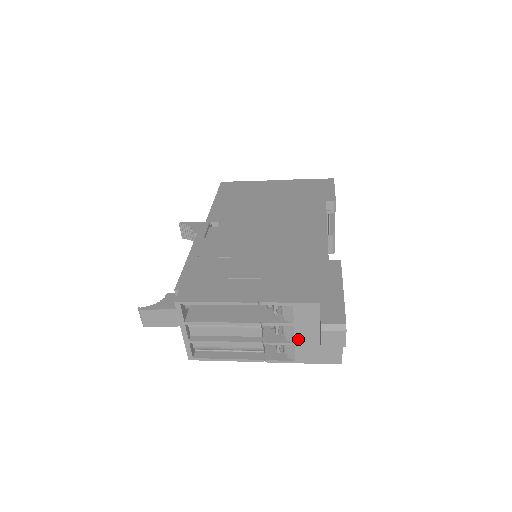
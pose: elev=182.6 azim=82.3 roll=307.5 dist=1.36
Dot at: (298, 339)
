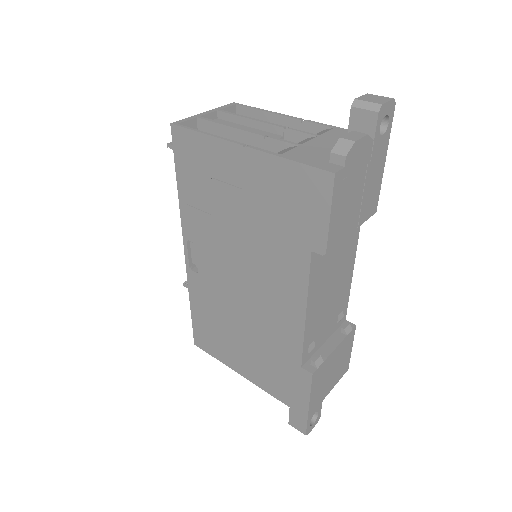
Dot at: occluded
